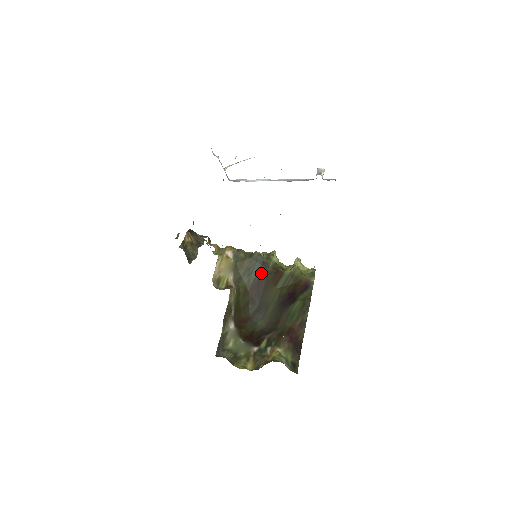
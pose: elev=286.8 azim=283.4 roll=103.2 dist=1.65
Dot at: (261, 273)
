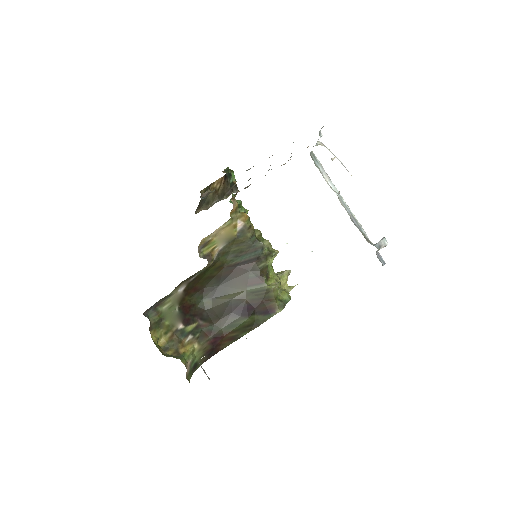
Dot at: (248, 264)
